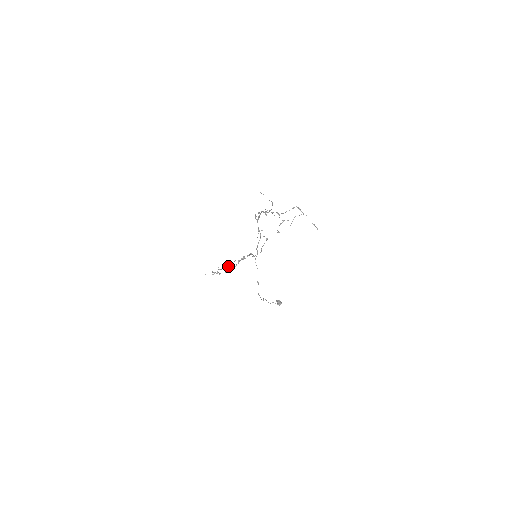
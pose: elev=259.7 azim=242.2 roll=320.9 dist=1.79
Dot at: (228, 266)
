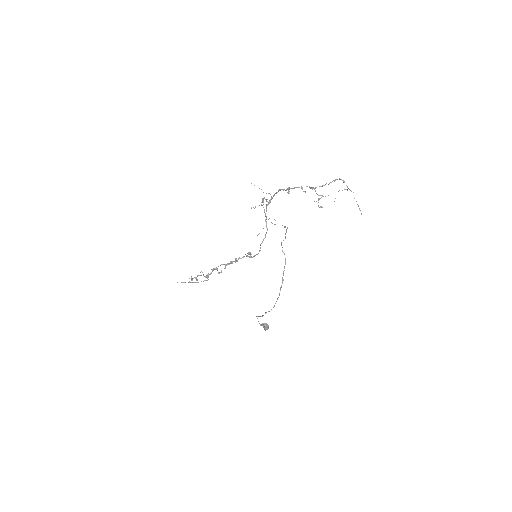
Dot at: occluded
